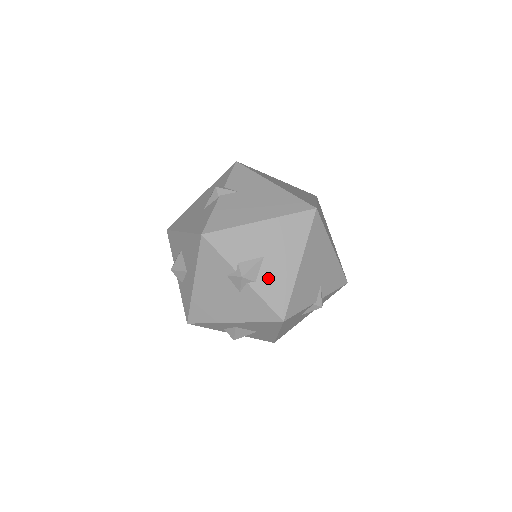
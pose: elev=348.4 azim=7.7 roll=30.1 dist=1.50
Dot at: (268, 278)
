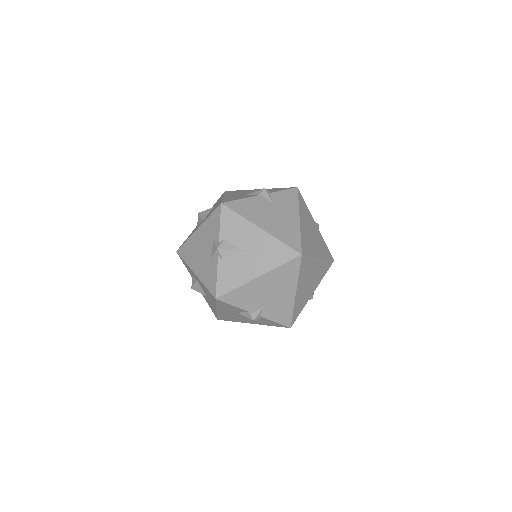
Dot at: (232, 265)
